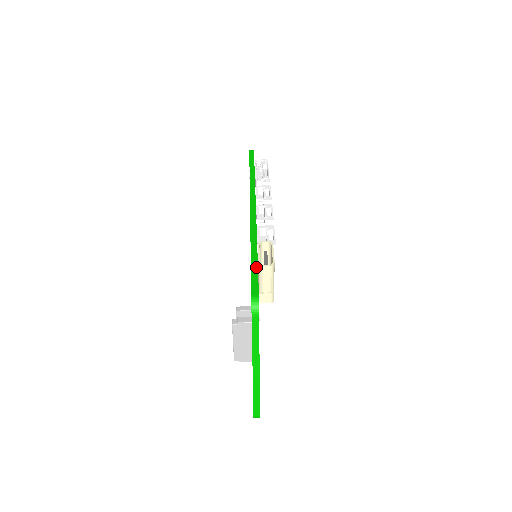
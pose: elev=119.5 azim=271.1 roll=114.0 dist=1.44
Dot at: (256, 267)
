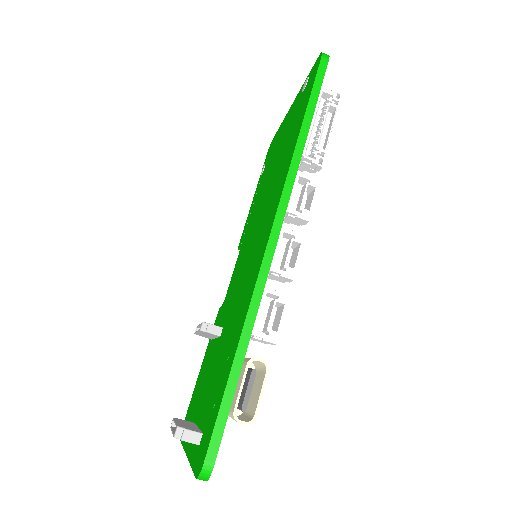
Dot at: (230, 398)
